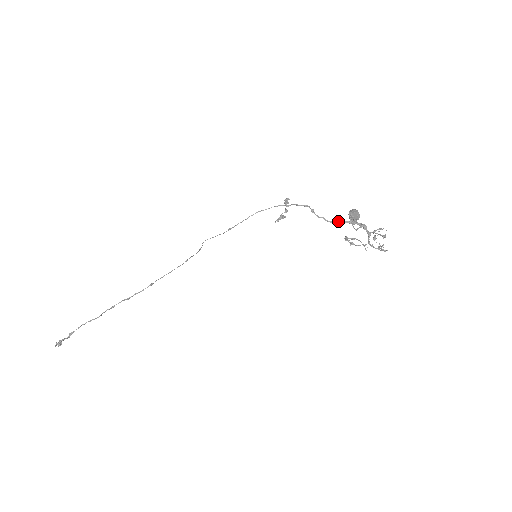
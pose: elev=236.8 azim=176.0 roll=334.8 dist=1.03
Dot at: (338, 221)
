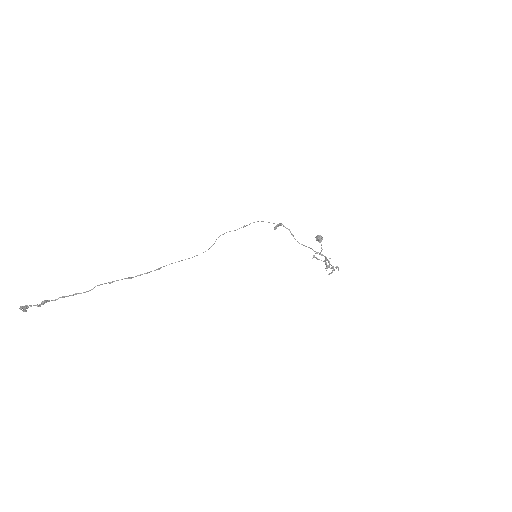
Dot at: occluded
